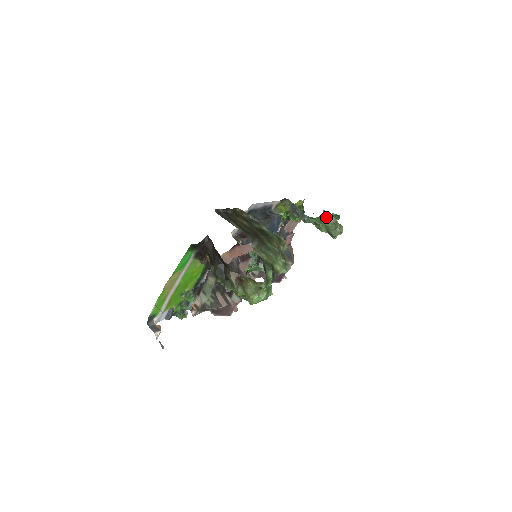
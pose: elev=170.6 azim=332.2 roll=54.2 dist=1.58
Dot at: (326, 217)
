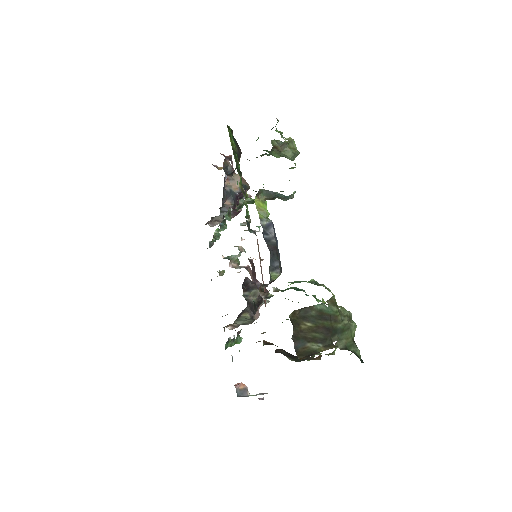
Dot at: occluded
